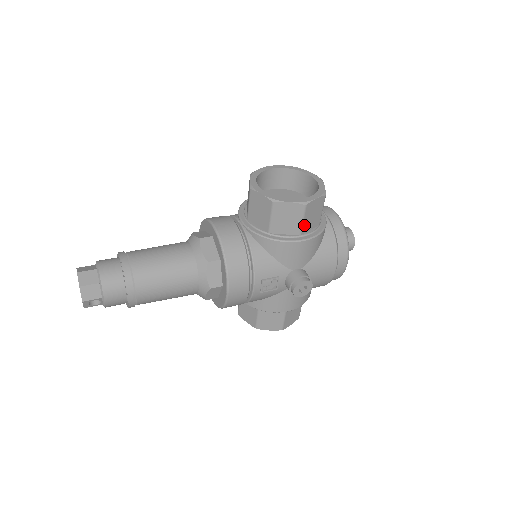
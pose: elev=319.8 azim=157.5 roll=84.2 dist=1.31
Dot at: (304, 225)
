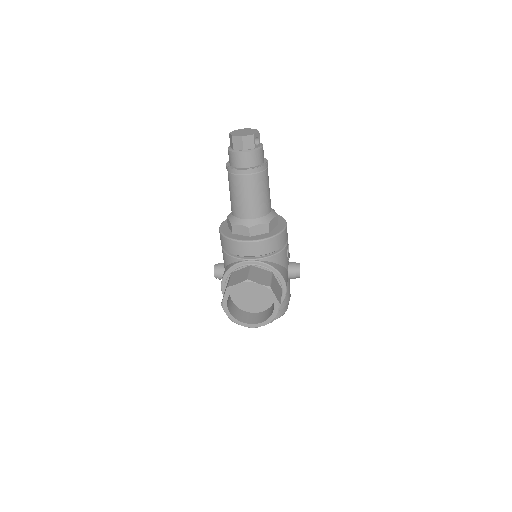
Dot at: occluded
